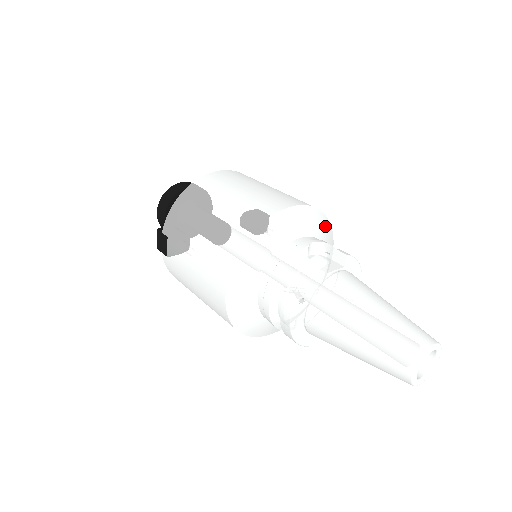
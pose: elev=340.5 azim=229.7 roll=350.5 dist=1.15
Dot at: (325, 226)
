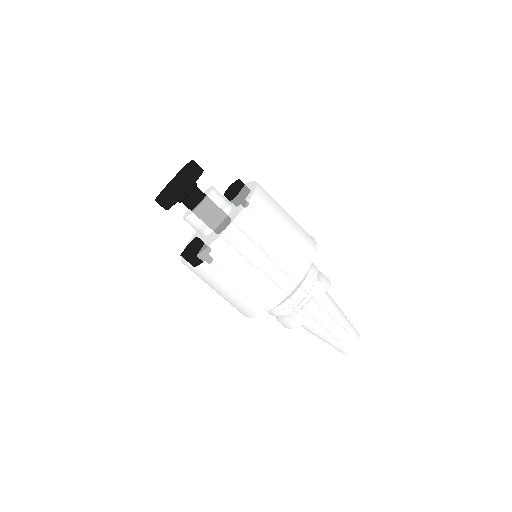
Dot at: occluded
